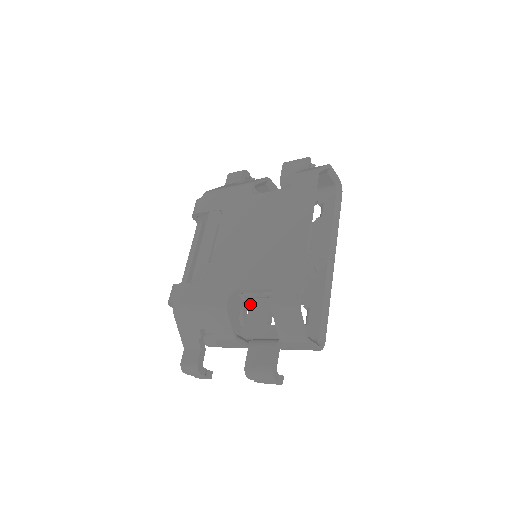
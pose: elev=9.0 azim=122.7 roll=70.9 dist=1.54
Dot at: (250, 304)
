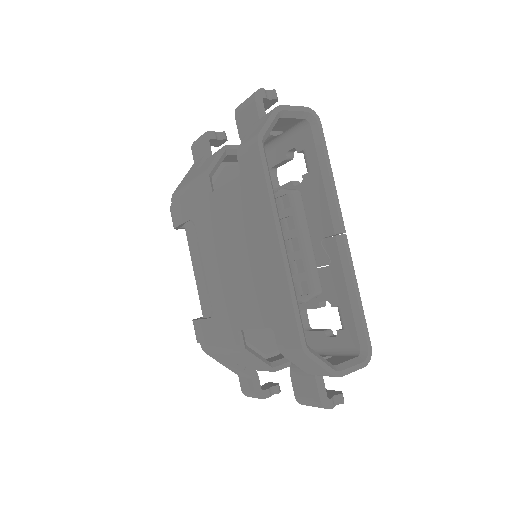
Dot at: occluded
